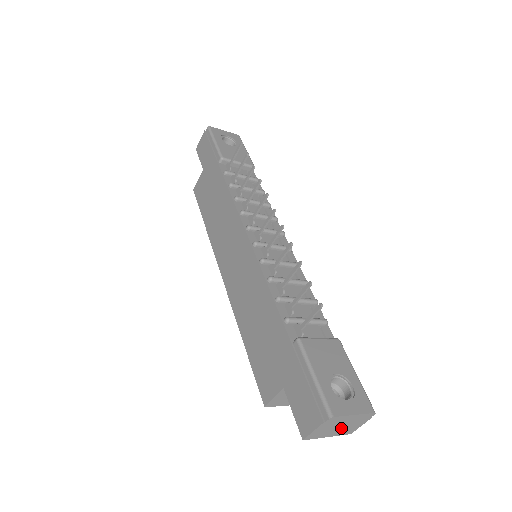
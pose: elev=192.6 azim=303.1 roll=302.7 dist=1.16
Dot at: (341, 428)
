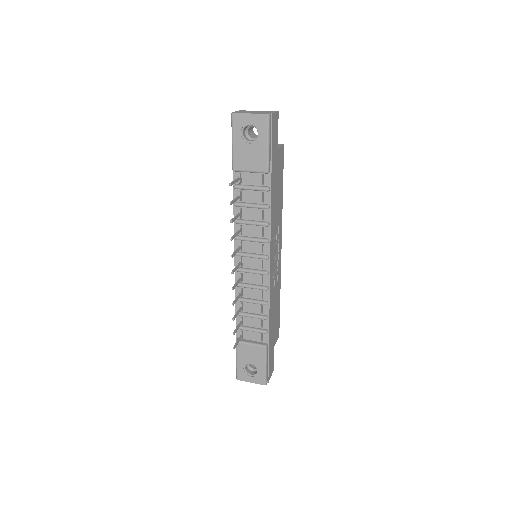
Dot at: occluded
